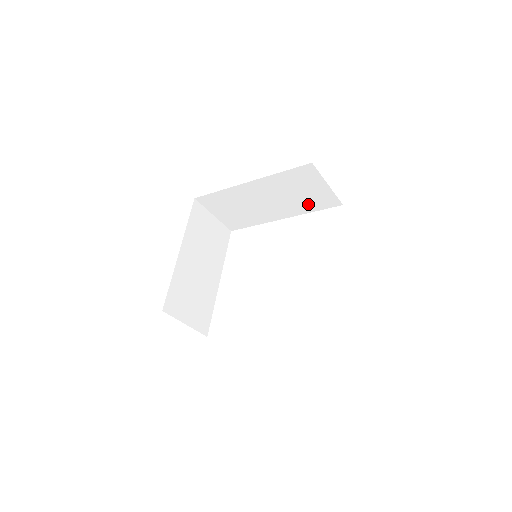
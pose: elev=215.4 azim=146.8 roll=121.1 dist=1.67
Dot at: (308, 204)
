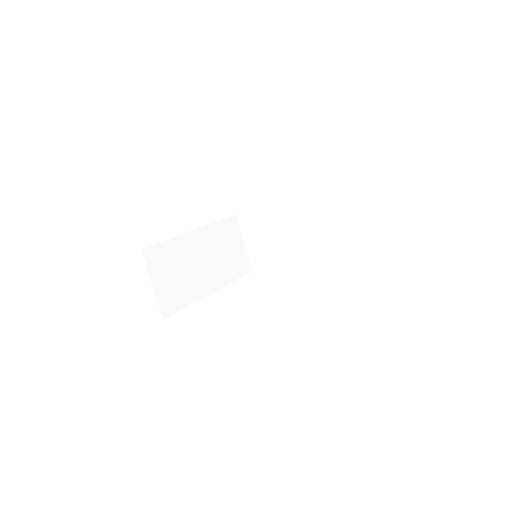
Dot at: (333, 251)
